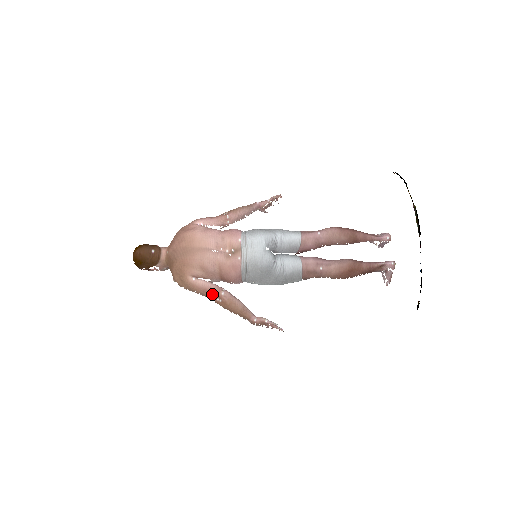
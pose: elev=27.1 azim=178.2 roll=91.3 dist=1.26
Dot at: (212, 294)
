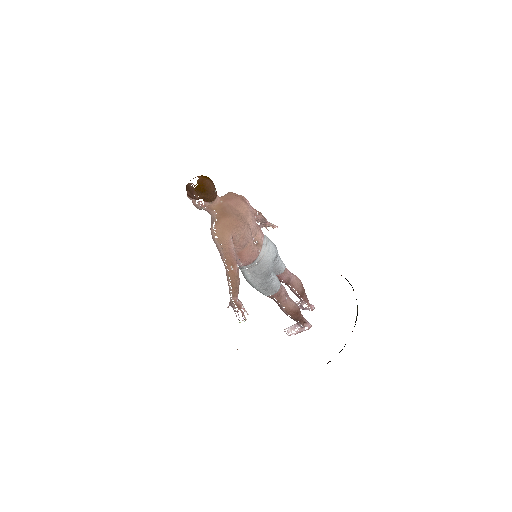
Dot at: (232, 260)
